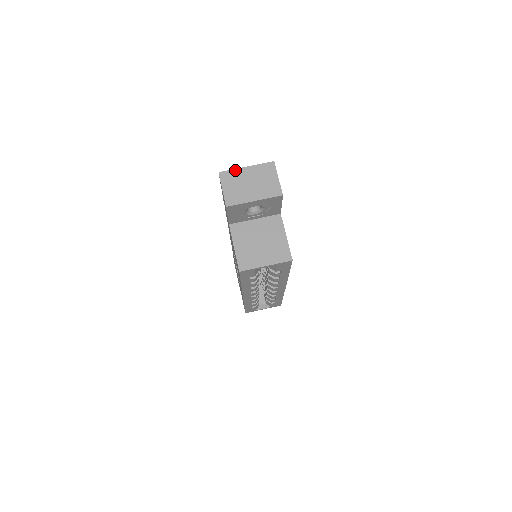
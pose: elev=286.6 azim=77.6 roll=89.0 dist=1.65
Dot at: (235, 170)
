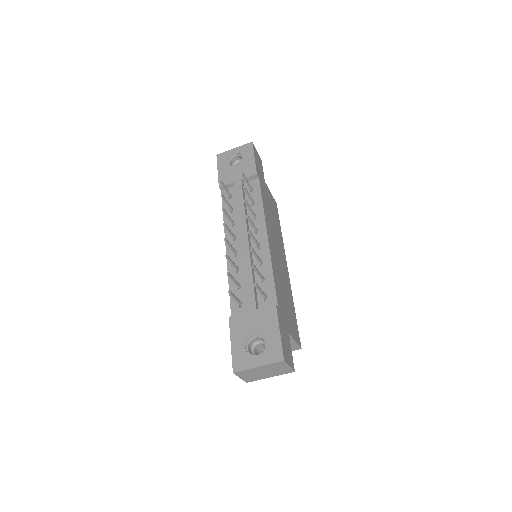
Dot at: (248, 370)
